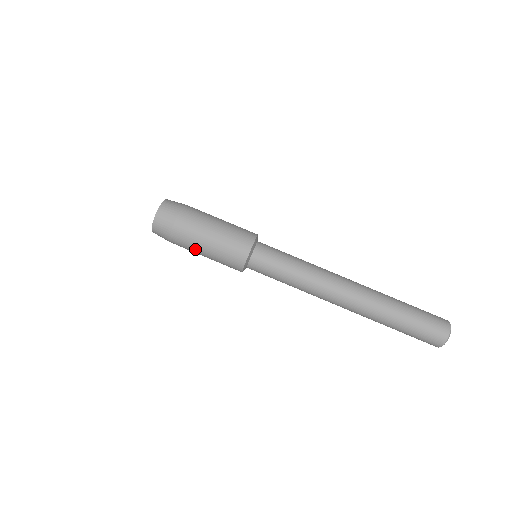
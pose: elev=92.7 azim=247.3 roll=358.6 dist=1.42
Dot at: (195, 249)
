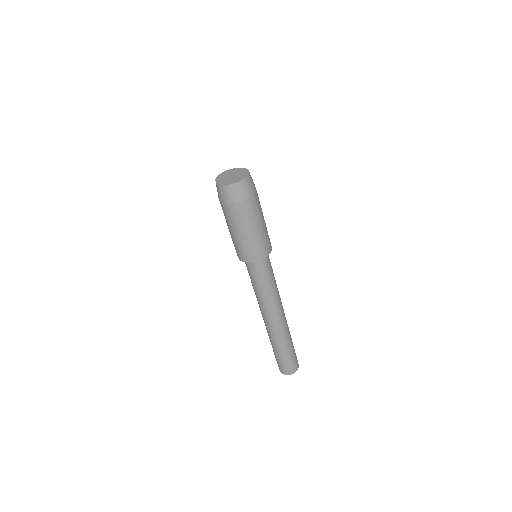
Dot at: (242, 225)
